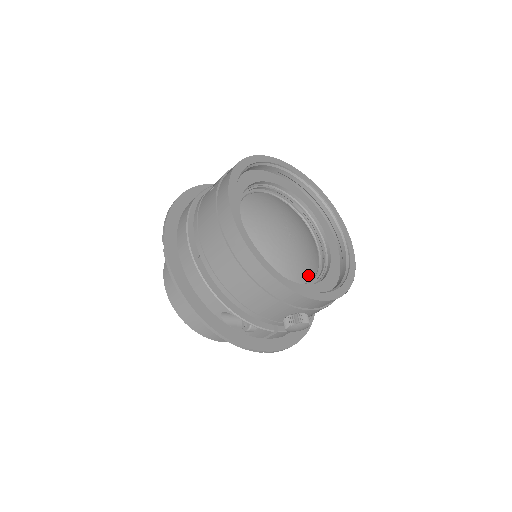
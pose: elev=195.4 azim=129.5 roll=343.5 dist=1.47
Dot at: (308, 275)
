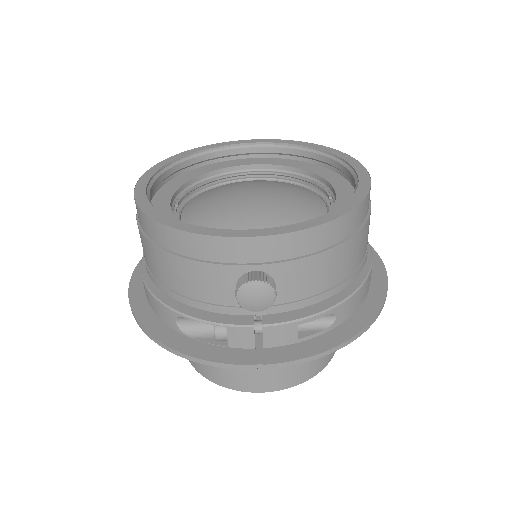
Dot at: occluded
